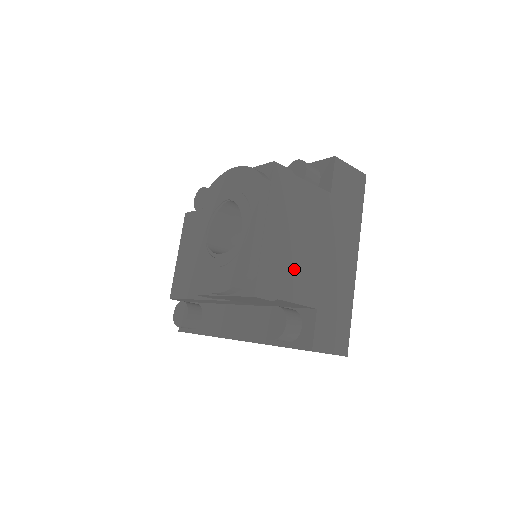
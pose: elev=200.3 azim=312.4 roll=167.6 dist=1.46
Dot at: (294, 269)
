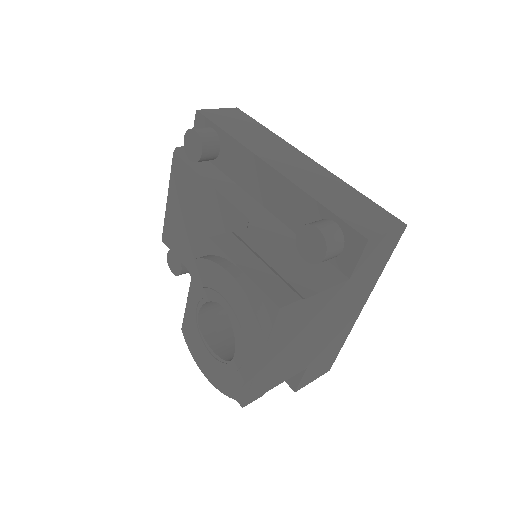
Dot at: (288, 364)
